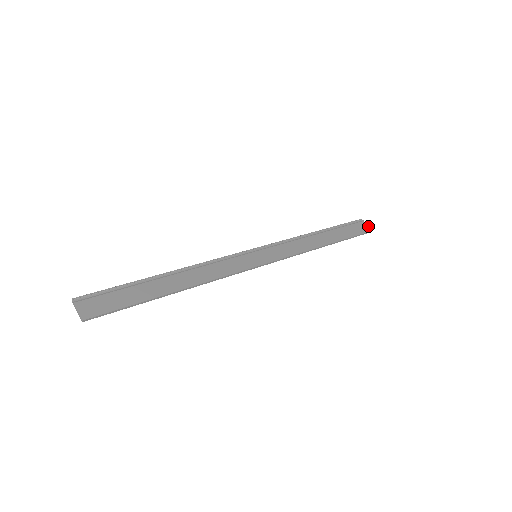
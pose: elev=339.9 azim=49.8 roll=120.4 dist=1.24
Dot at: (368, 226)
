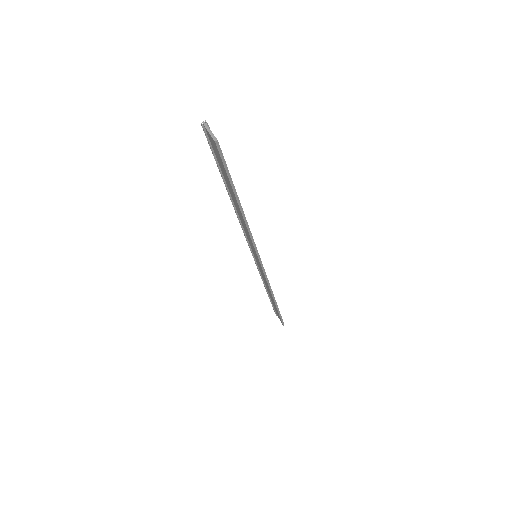
Dot at: occluded
